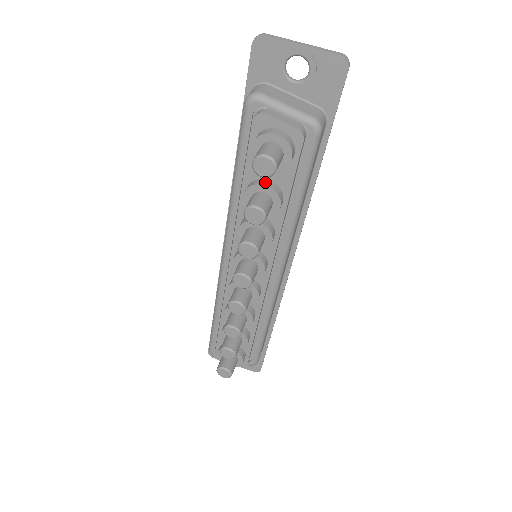
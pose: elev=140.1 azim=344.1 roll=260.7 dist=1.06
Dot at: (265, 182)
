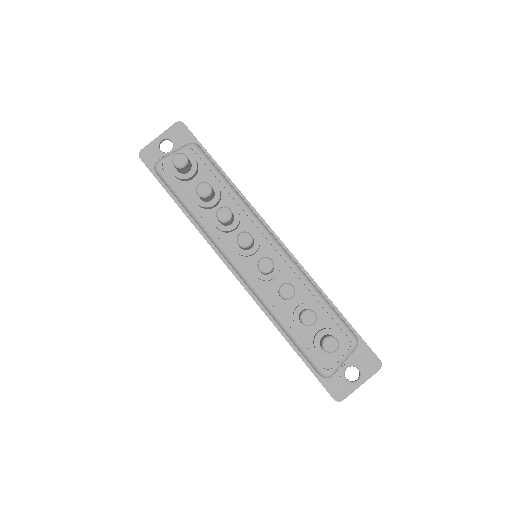
Dot at: occluded
